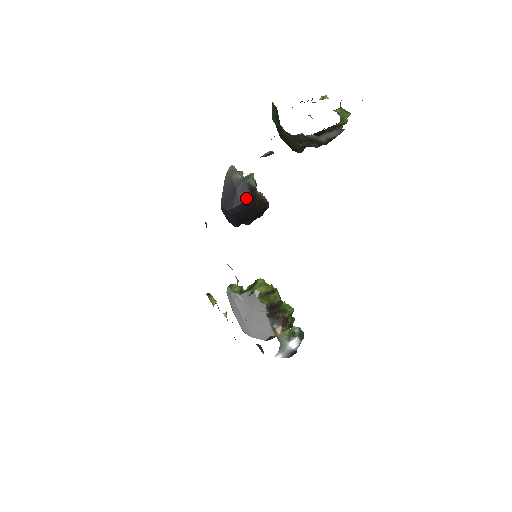
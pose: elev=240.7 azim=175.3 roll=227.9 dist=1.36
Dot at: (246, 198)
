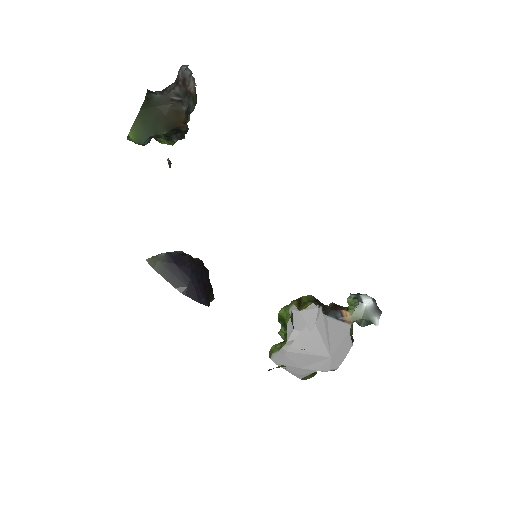
Dot at: (188, 262)
